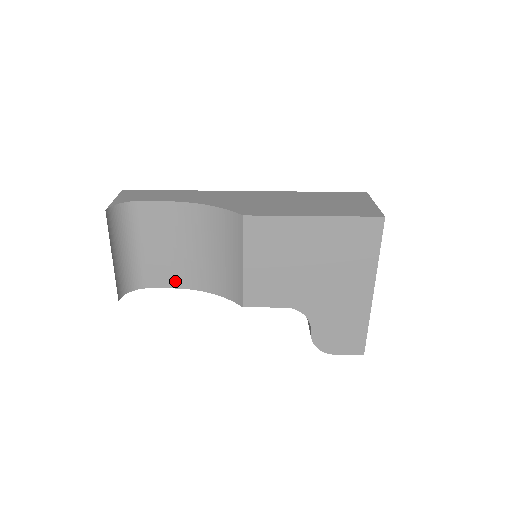
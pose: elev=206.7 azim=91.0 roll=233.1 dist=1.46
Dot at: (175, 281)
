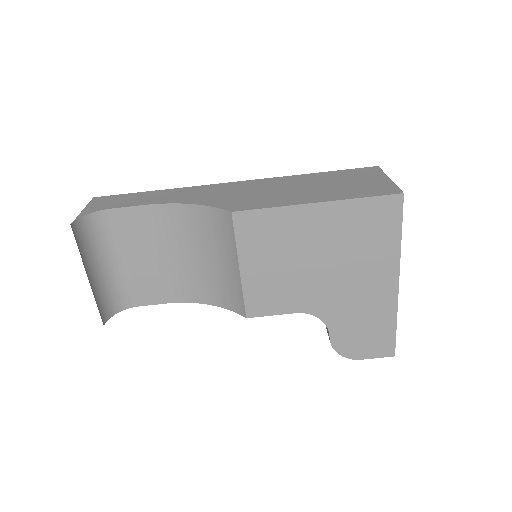
Dot at: (167, 295)
